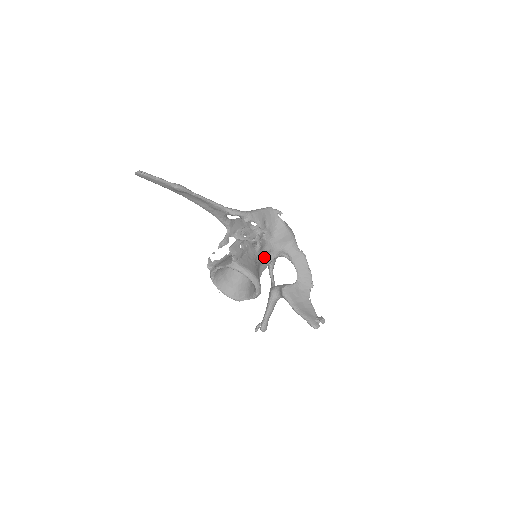
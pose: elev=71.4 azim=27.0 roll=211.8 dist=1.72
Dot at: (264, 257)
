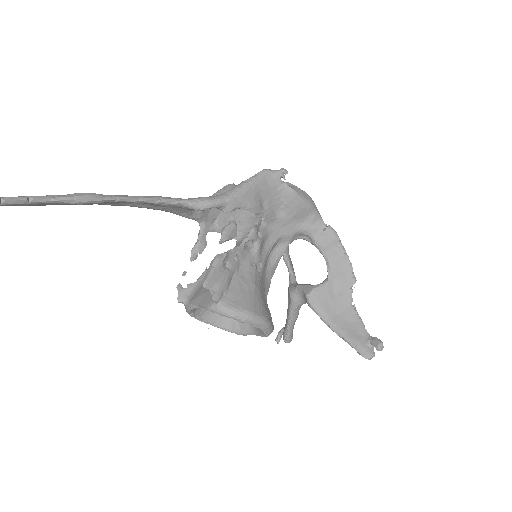
Dot at: (270, 252)
